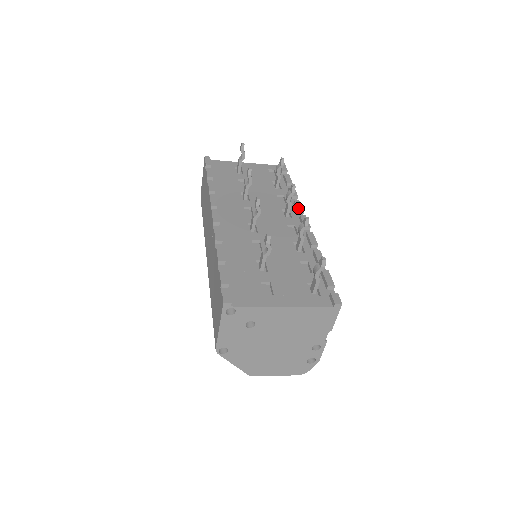
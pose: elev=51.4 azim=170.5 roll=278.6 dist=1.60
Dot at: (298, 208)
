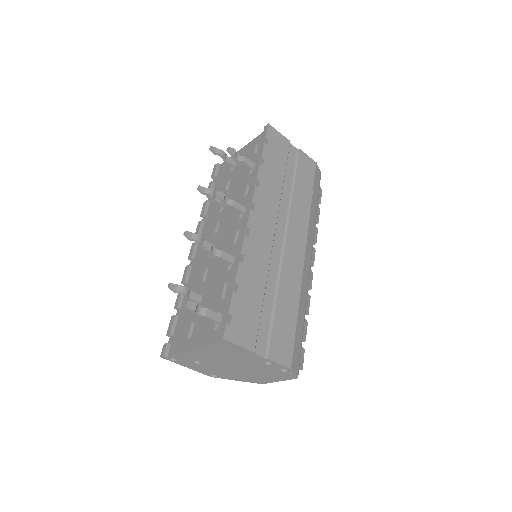
Dot at: (248, 200)
